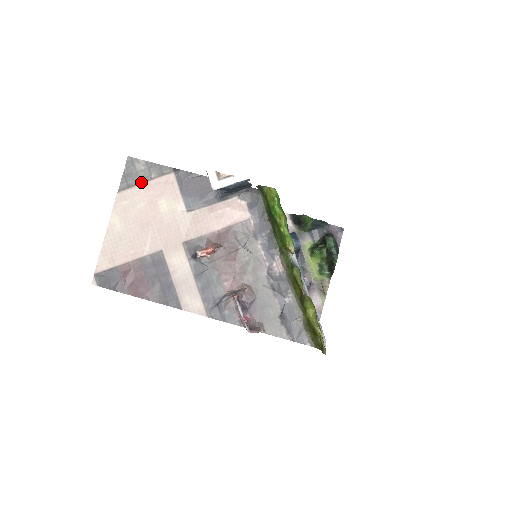
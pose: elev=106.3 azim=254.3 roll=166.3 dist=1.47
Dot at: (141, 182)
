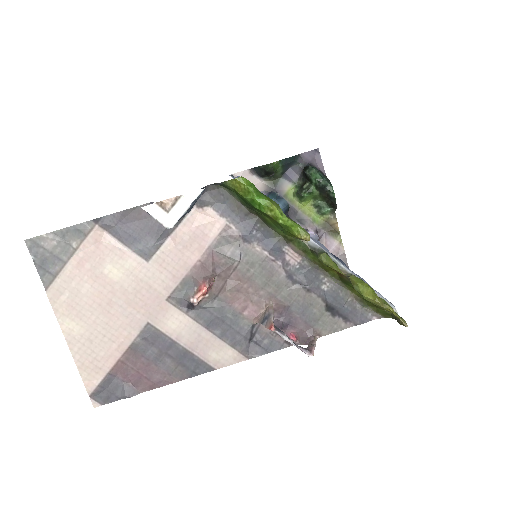
Dot at: (65, 261)
